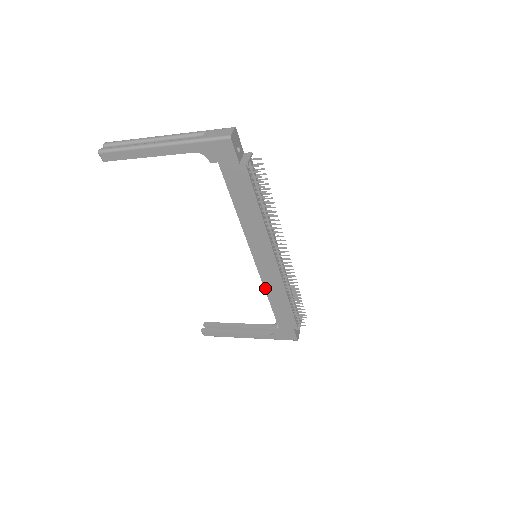
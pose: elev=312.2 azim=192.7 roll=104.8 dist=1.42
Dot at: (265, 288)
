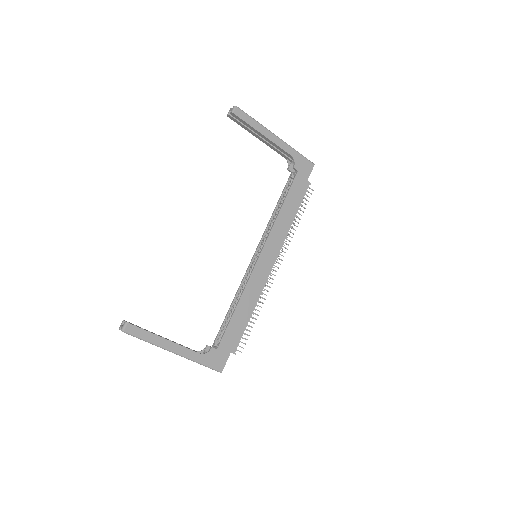
Dot at: (245, 288)
